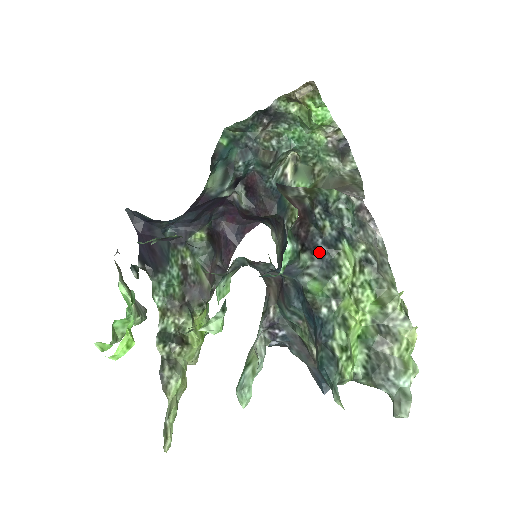
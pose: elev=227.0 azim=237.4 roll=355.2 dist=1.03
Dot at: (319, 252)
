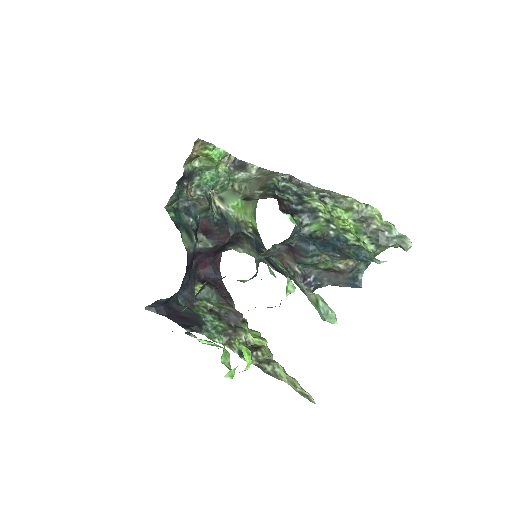
Dot at: (299, 211)
